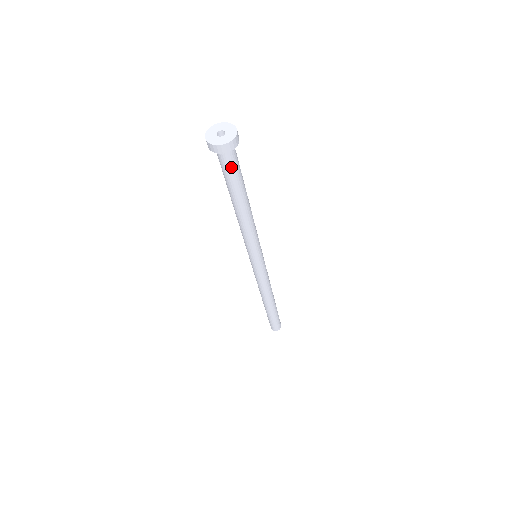
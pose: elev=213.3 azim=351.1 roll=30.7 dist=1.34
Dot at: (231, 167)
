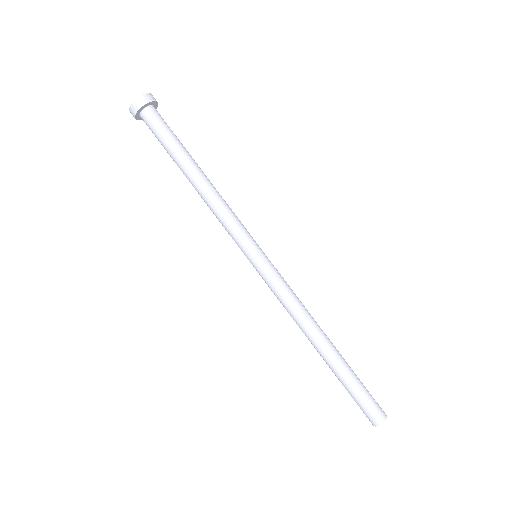
Dot at: (155, 130)
